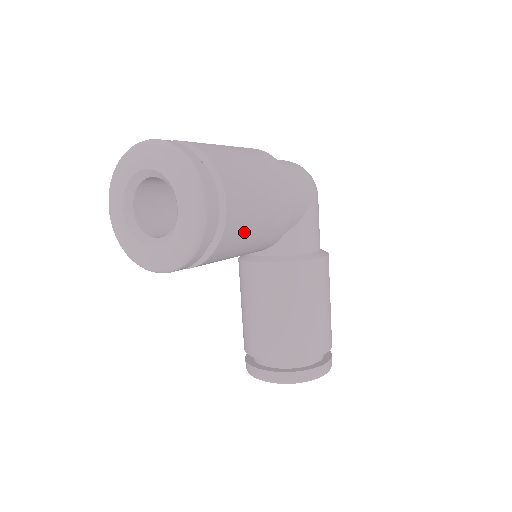
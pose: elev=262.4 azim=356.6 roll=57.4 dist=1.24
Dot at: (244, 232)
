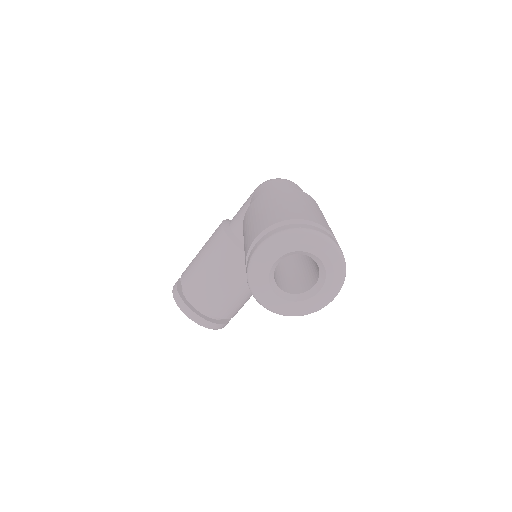
Dot at: occluded
